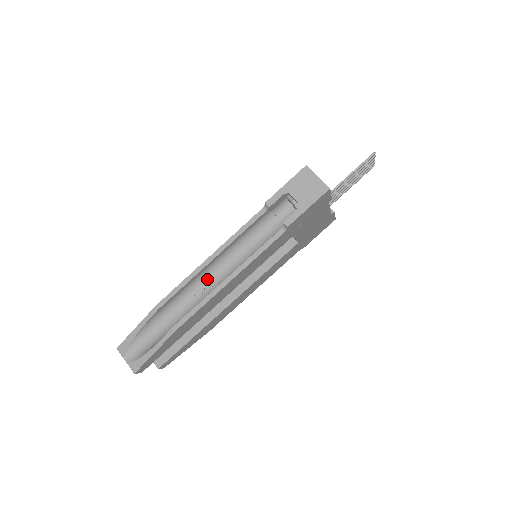
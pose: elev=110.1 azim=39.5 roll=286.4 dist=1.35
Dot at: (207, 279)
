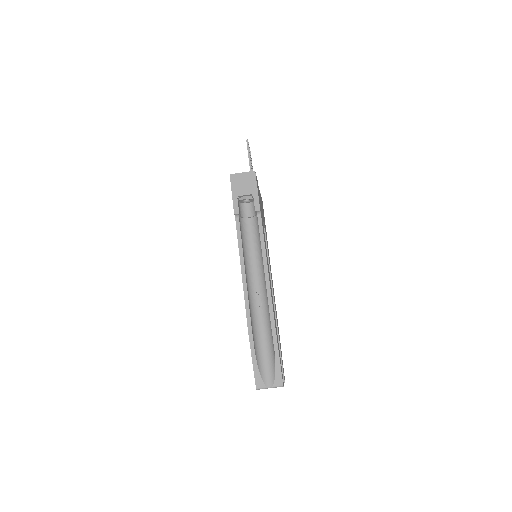
Dot at: (253, 290)
